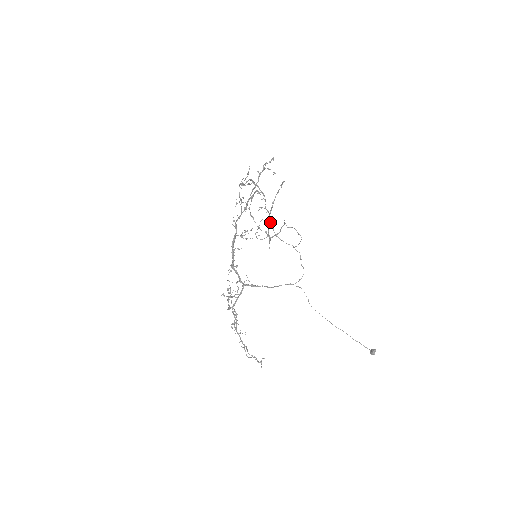
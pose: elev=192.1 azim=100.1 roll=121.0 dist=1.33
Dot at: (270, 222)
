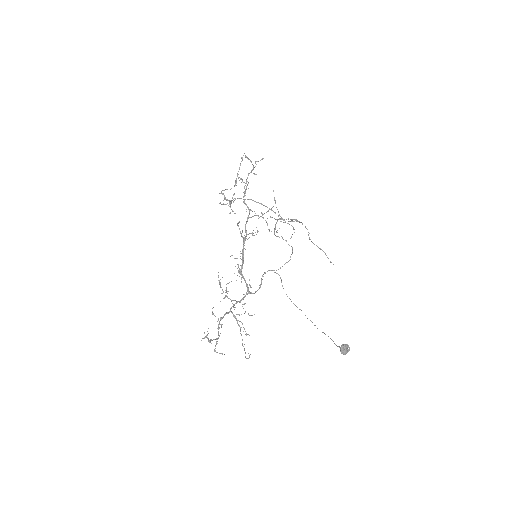
Dot at: (275, 226)
